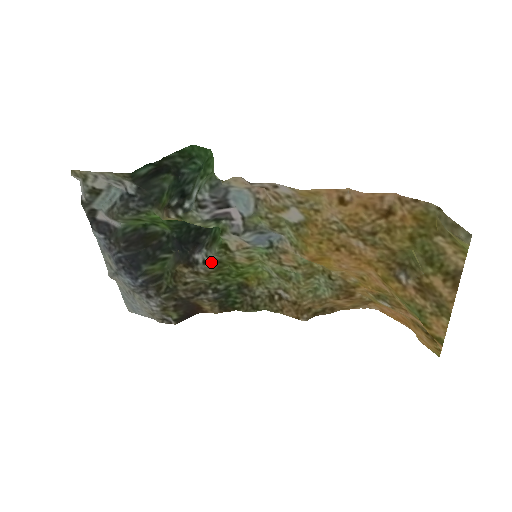
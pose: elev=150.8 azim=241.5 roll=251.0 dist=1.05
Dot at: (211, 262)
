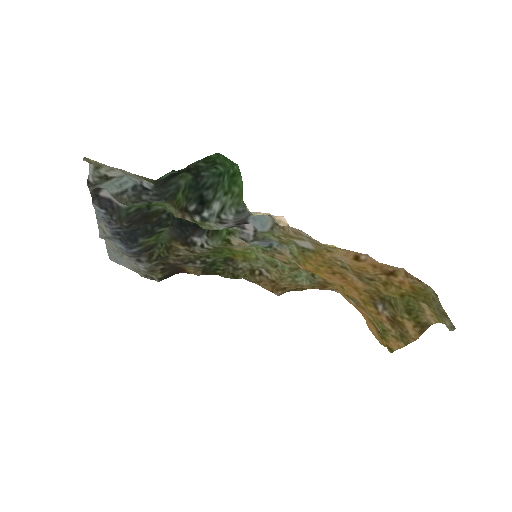
Dot at: (209, 248)
